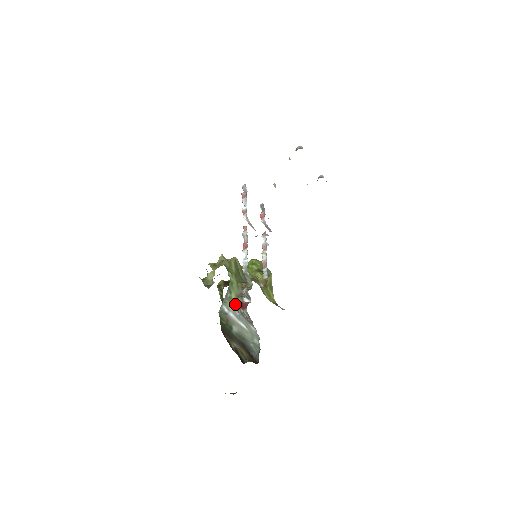
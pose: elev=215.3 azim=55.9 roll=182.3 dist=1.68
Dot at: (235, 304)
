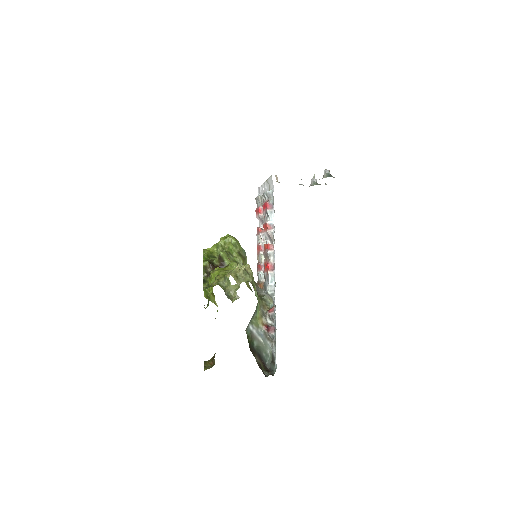
Dot at: (259, 323)
